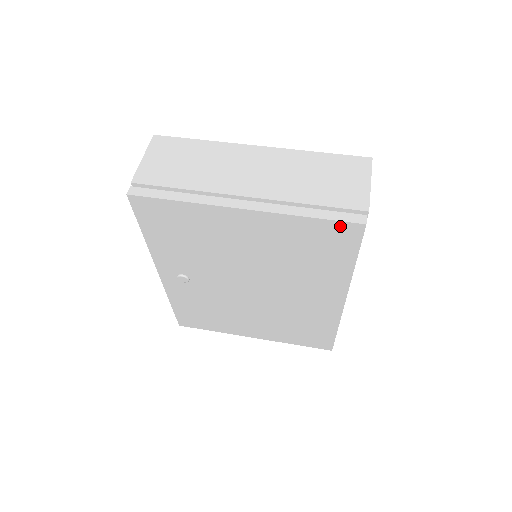
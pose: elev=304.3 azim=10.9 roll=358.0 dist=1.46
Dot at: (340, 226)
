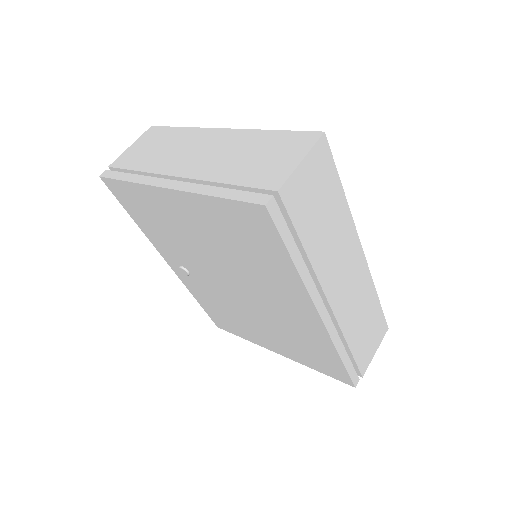
Dot at: (246, 208)
